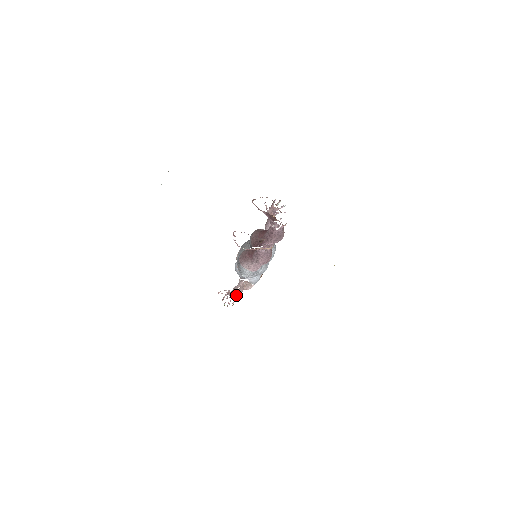
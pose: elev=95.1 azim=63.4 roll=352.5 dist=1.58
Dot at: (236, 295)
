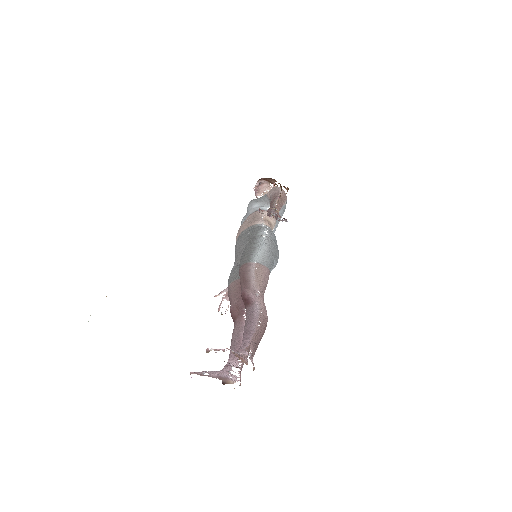
Dot at: occluded
